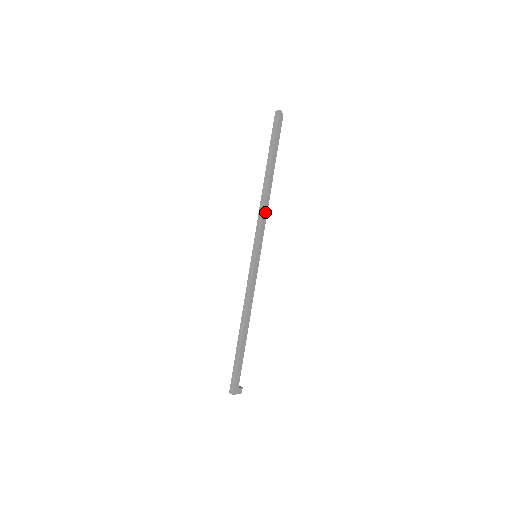
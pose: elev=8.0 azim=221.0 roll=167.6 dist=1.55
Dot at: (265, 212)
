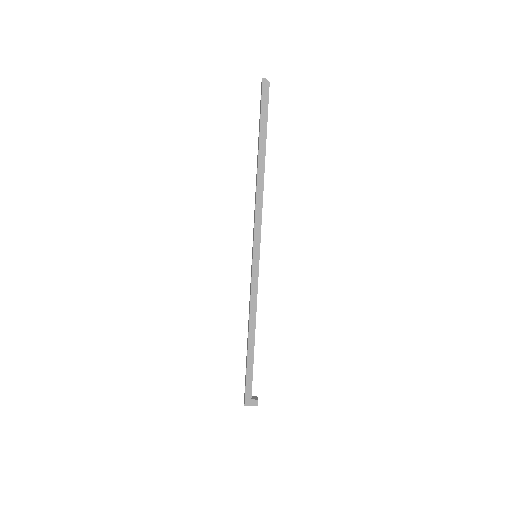
Dot at: (259, 205)
